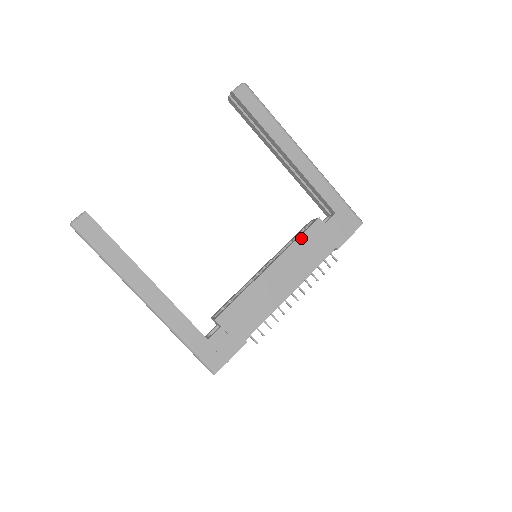
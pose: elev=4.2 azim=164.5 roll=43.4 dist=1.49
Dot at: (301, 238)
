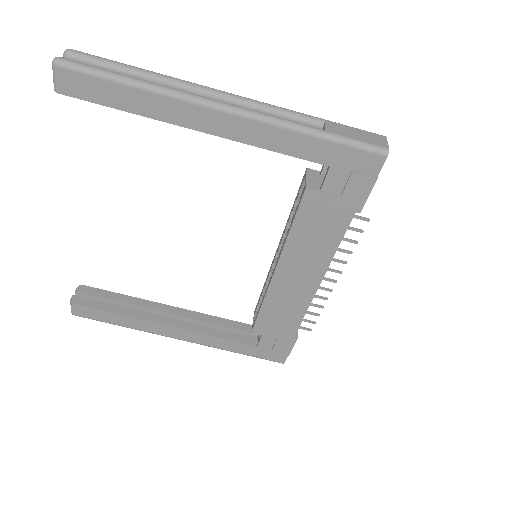
Dot at: (295, 225)
